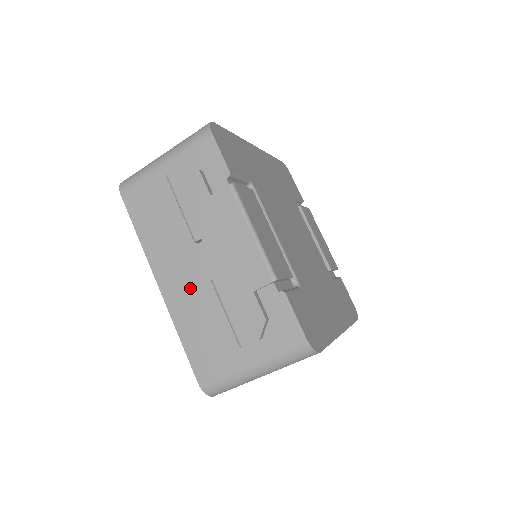
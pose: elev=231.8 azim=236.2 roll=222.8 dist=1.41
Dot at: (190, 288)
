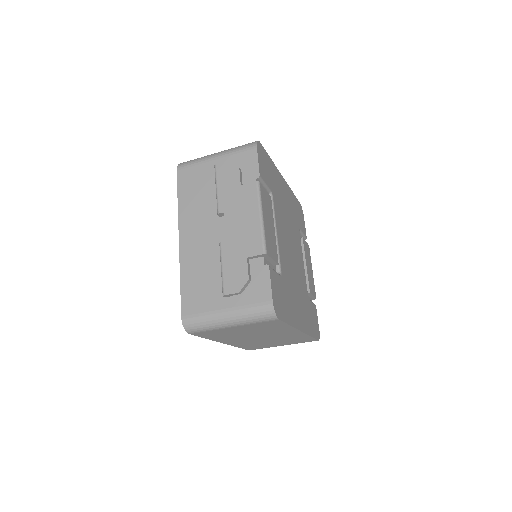
Dot at: (202, 246)
